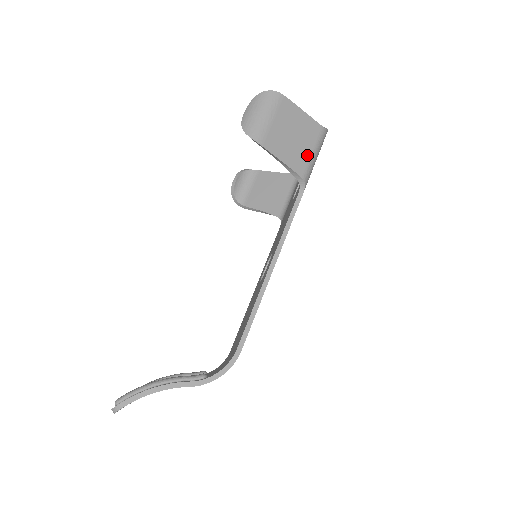
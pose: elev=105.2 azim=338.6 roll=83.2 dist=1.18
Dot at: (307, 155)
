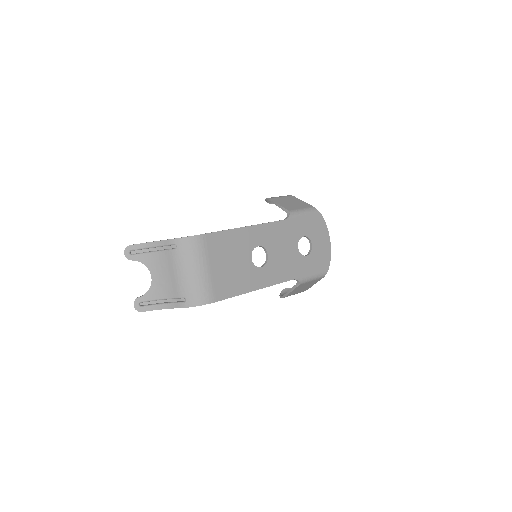
Dot at: (297, 208)
